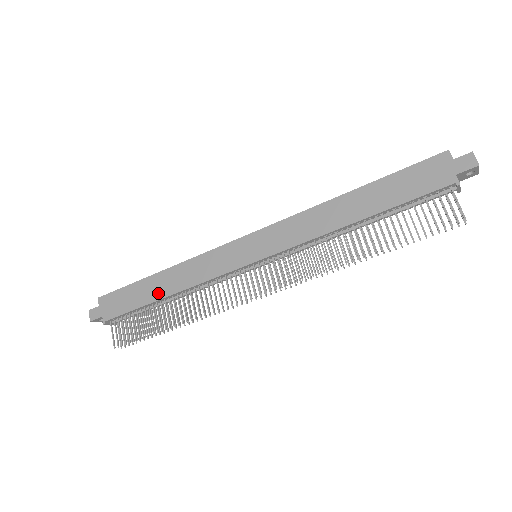
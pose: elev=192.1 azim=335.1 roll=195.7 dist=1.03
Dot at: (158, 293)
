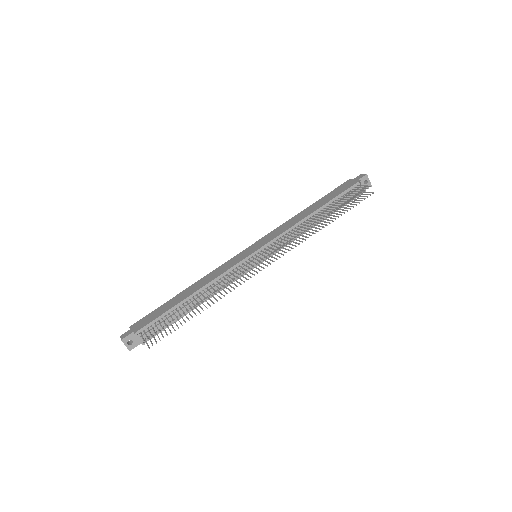
Dot at: (184, 297)
